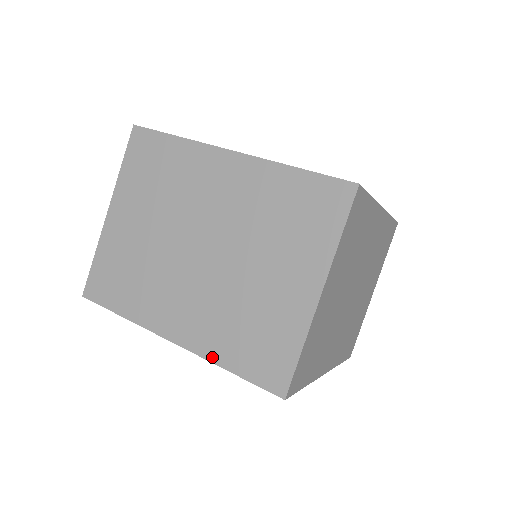
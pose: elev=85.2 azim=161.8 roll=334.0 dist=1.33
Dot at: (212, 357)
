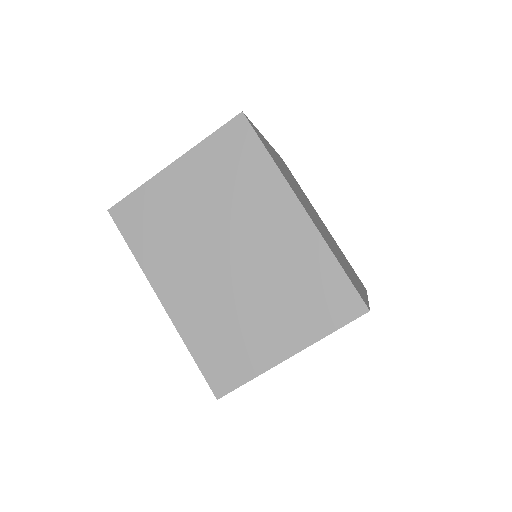
Dot at: (185, 336)
